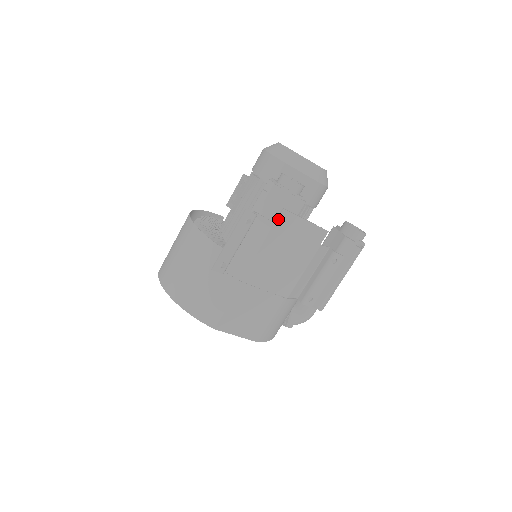
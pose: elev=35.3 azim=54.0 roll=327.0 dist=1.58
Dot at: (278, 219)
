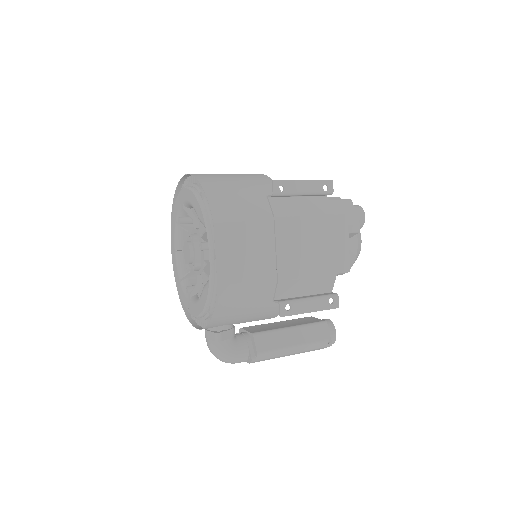
Dot at: (338, 215)
